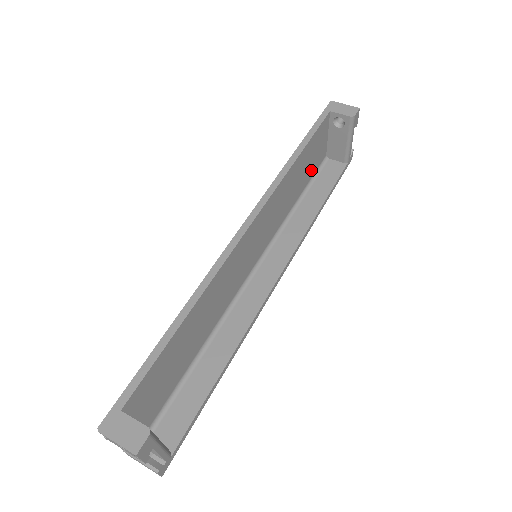
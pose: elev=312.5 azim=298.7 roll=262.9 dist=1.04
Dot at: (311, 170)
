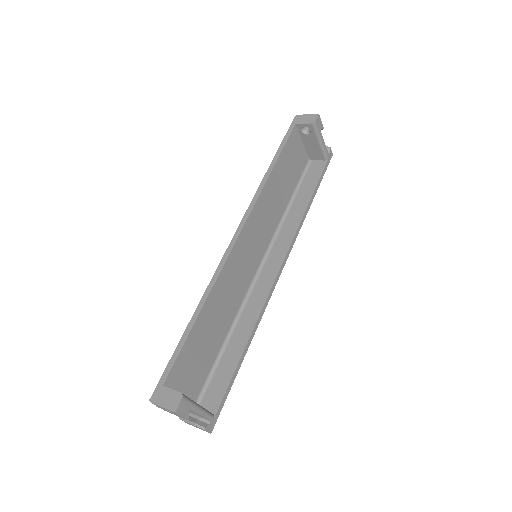
Dot at: (295, 175)
